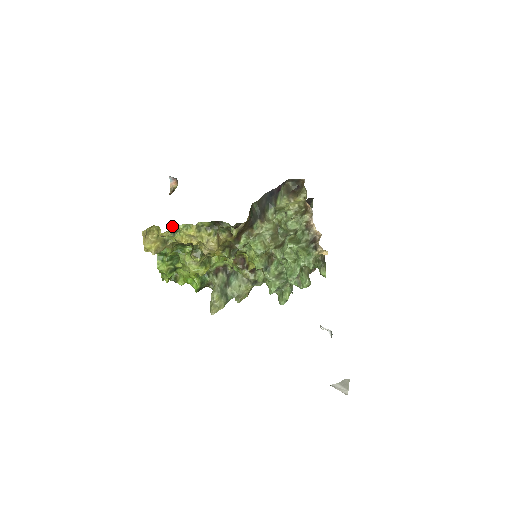
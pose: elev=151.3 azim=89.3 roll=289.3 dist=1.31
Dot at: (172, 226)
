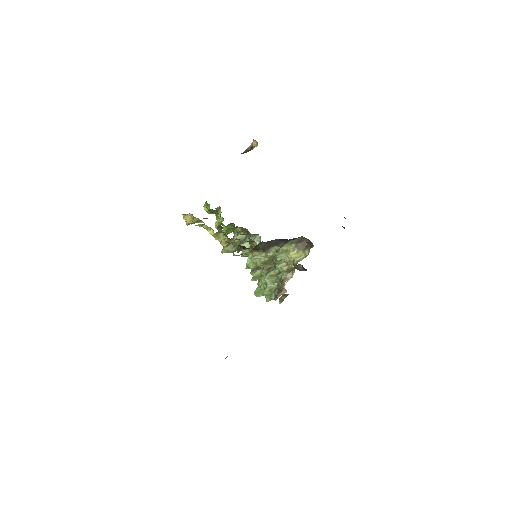
Dot at: occluded
